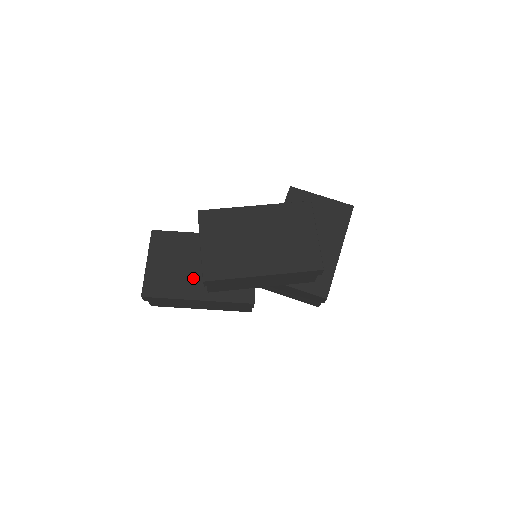
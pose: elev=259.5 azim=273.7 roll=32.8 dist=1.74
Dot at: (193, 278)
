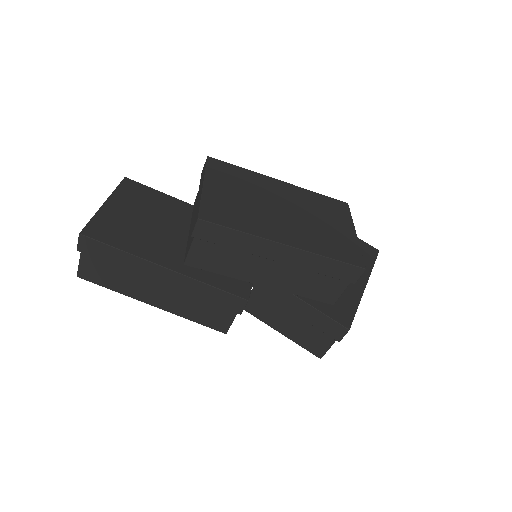
Dot at: (166, 242)
